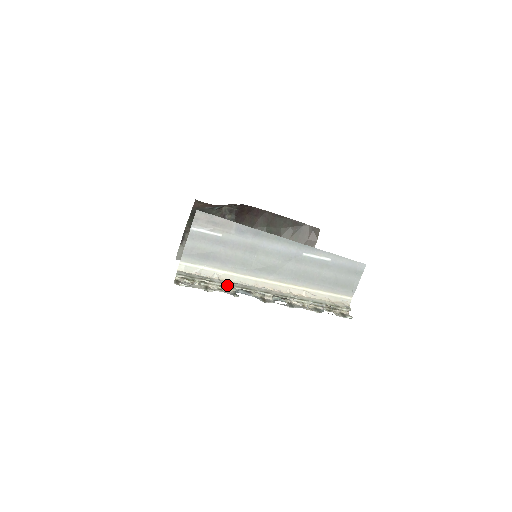
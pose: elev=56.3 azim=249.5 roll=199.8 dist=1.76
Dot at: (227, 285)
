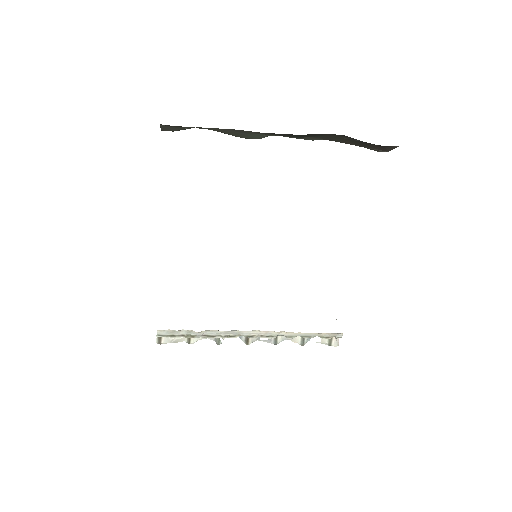
Dot at: (209, 337)
